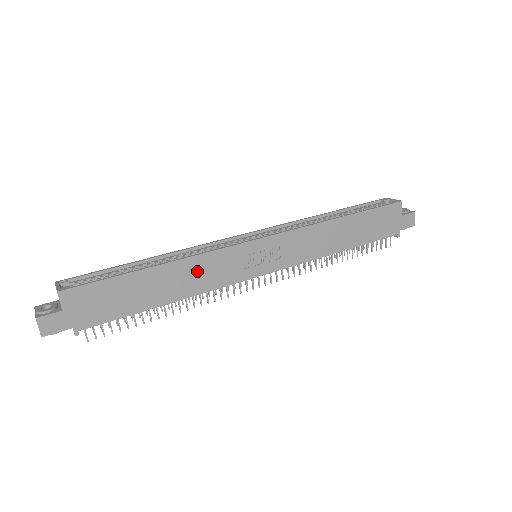
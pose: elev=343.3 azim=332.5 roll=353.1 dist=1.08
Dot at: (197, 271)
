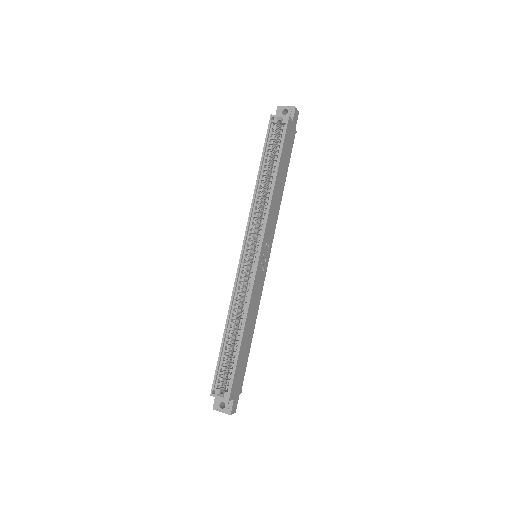
Dot at: (252, 308)
